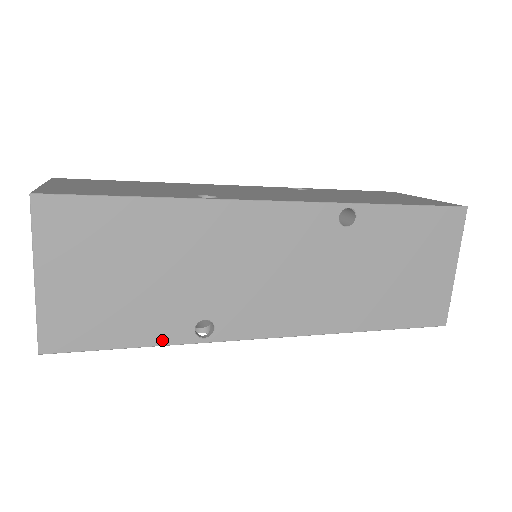
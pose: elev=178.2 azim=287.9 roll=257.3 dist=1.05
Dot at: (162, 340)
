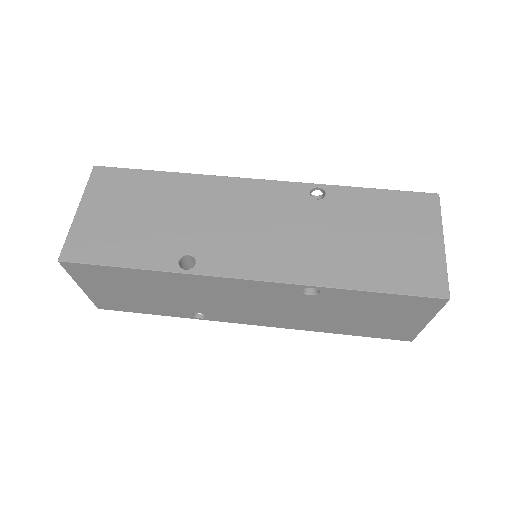
Dot at: (171, 315)
